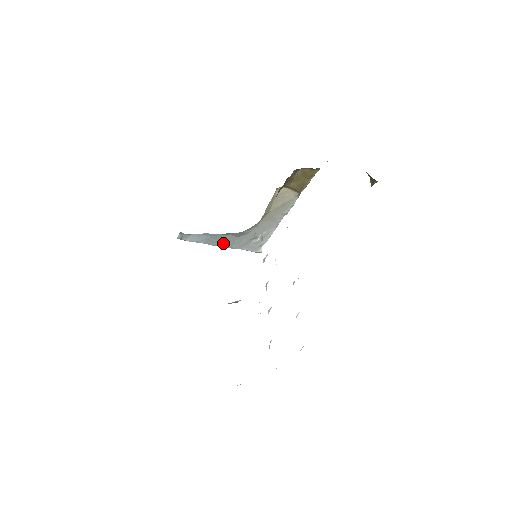
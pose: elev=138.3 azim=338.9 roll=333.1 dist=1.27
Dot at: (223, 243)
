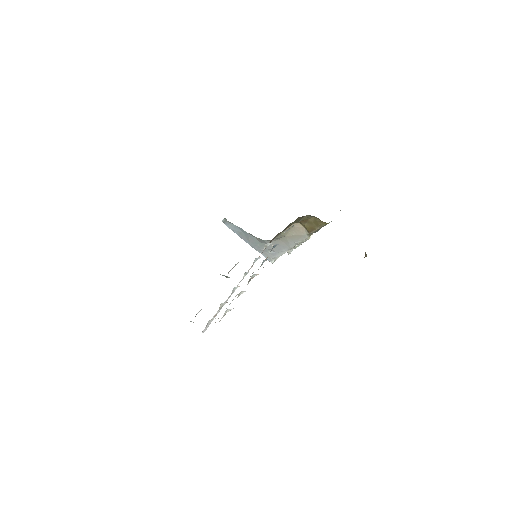
Dot at: (249, 241)
